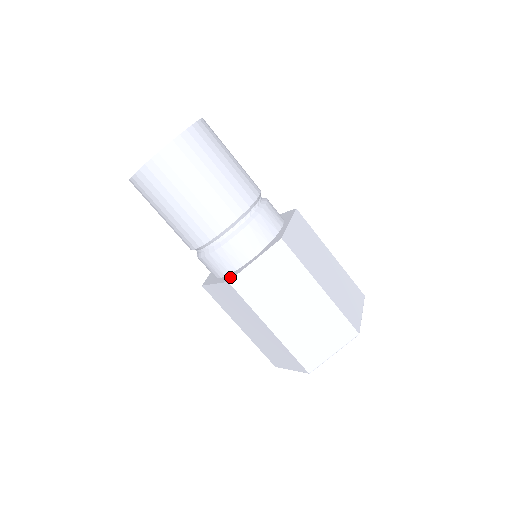
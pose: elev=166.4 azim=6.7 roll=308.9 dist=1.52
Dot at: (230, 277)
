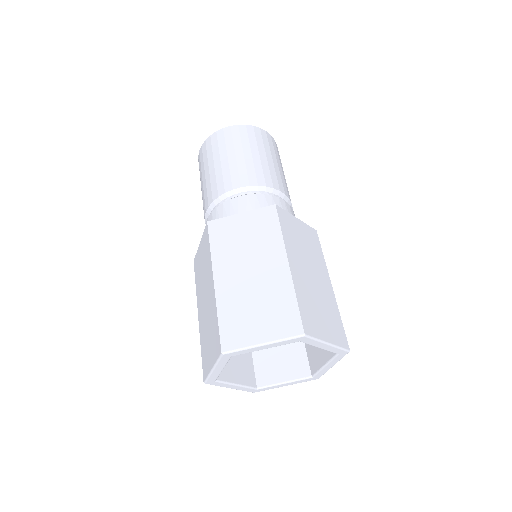
Dot at: occluded
